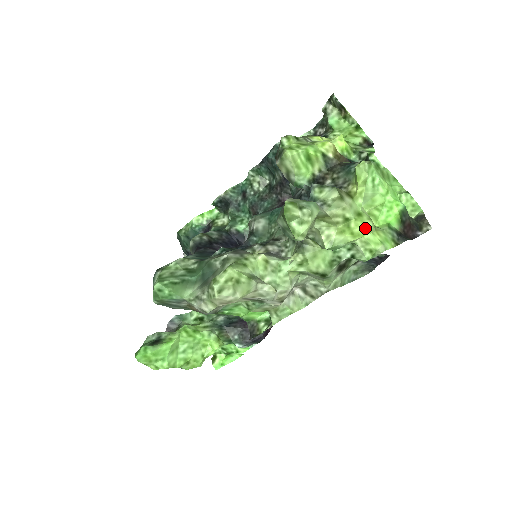
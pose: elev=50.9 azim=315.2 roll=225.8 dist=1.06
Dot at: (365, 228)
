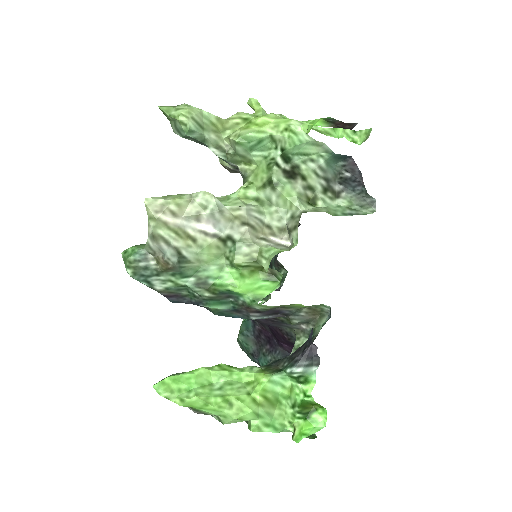
Dot at: (267, 118)
